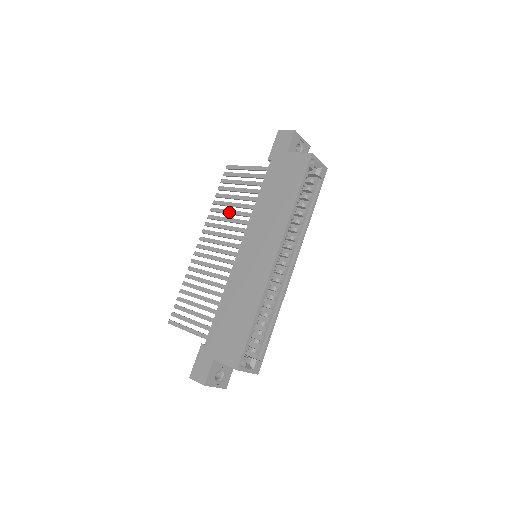
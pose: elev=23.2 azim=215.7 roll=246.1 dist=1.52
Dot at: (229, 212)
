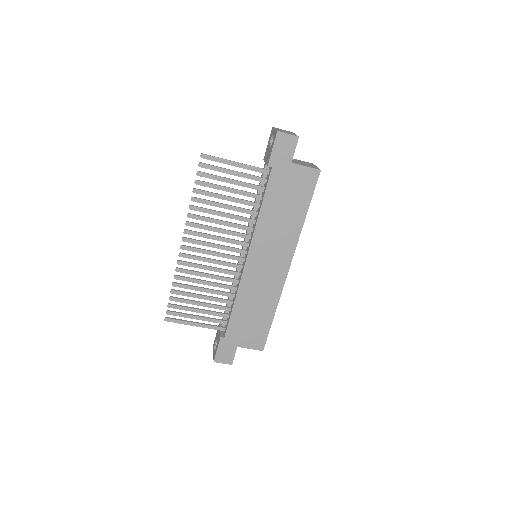
Dot at: (220, 214)
